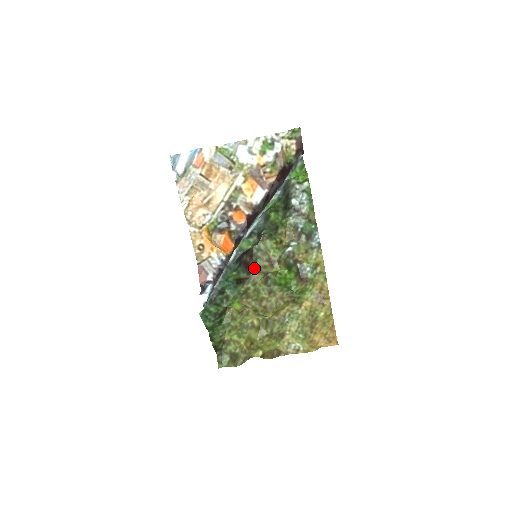
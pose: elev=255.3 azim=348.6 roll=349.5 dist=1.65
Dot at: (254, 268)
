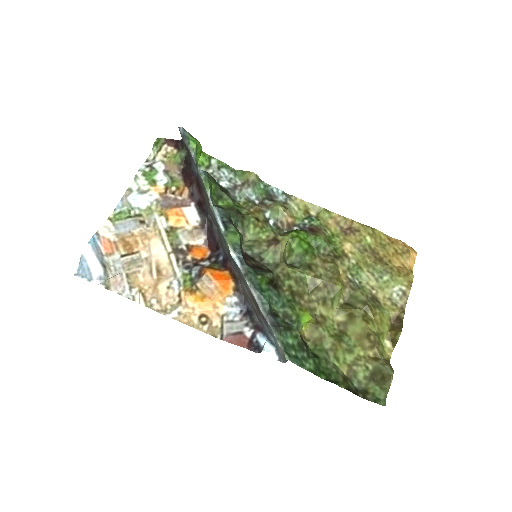
Dot at: (269, 267)
